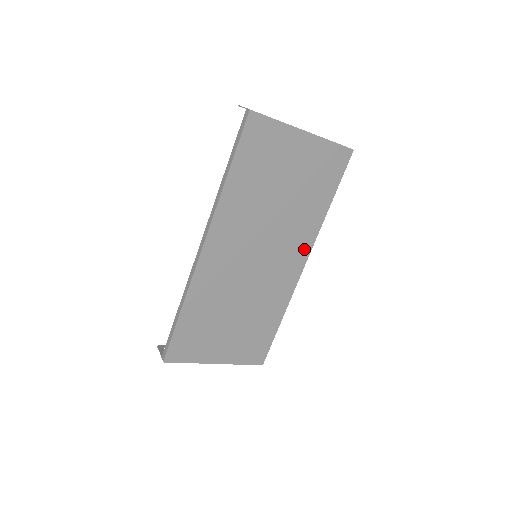
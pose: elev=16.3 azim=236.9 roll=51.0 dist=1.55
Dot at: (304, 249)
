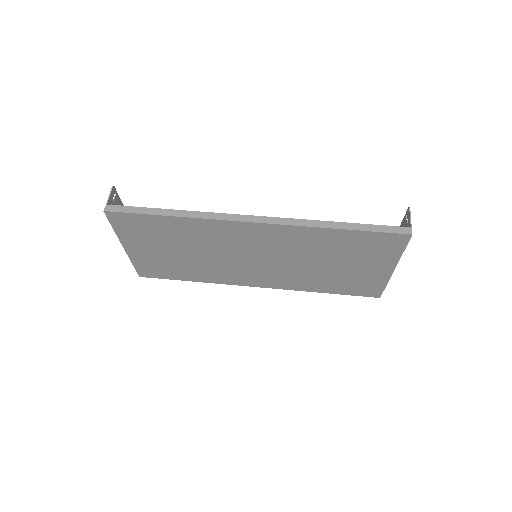
Dot at: (274, 284)
